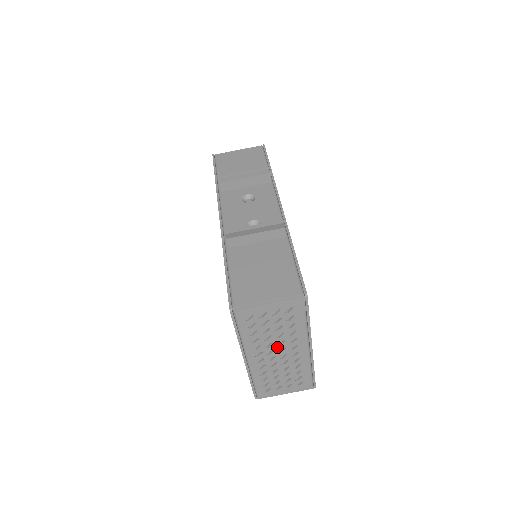
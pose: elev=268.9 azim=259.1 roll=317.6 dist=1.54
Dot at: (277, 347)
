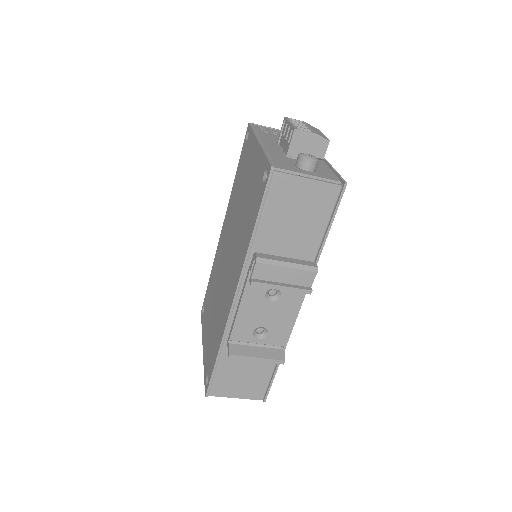
Dot at: occluded
